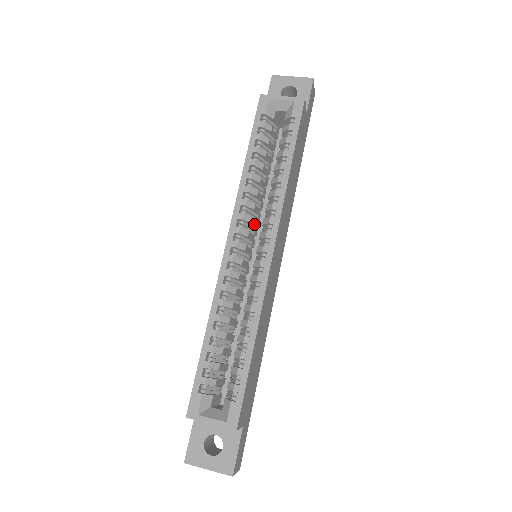
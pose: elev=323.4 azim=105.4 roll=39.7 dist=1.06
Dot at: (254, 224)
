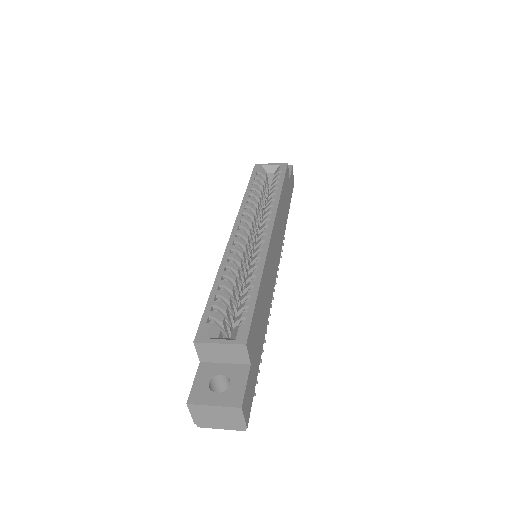
Dot at: (254, 232)
